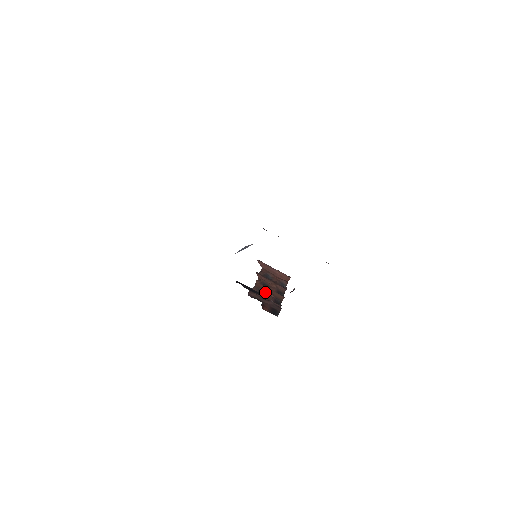
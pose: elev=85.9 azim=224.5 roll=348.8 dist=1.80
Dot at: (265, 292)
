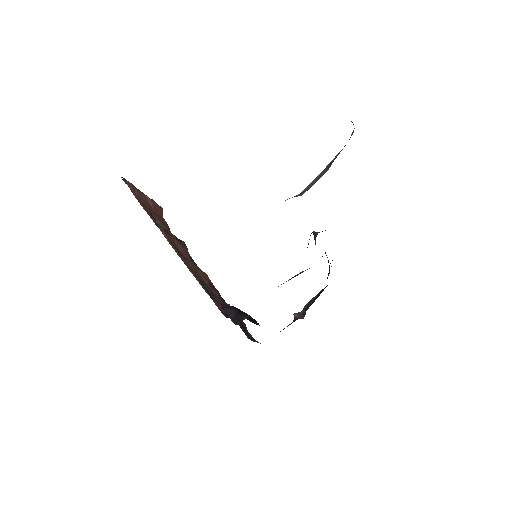
Dot at: (200, 279)
